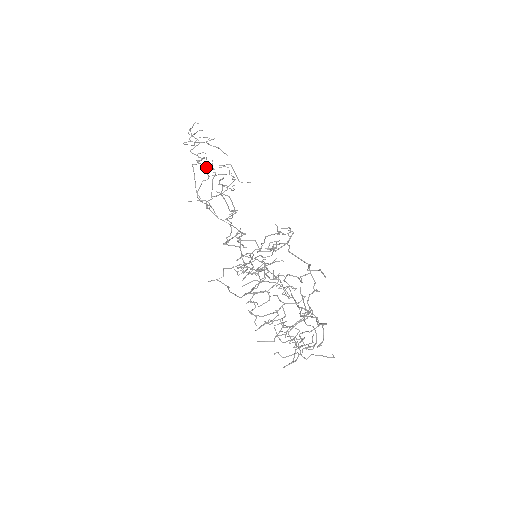
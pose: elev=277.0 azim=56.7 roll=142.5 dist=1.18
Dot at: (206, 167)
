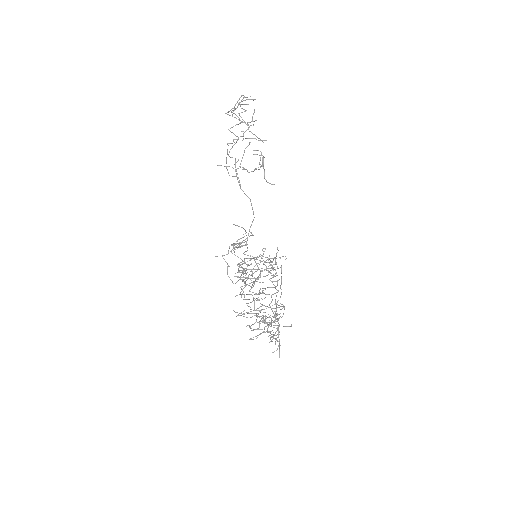
Dot at: (245, 123)
